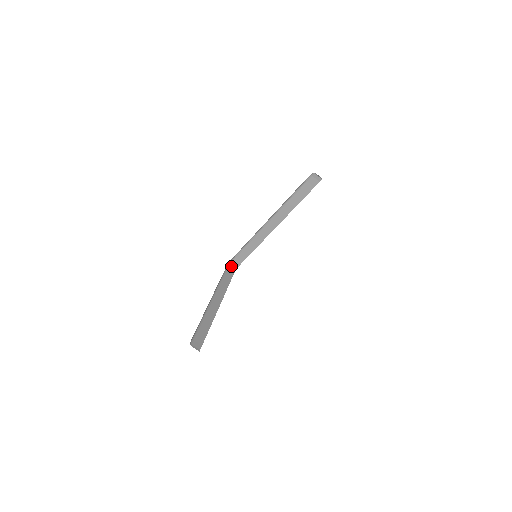
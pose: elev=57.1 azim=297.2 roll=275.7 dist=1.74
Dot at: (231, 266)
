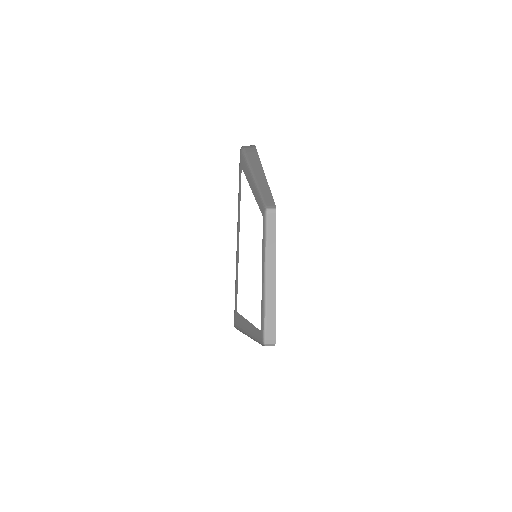
Dot at: occluded
